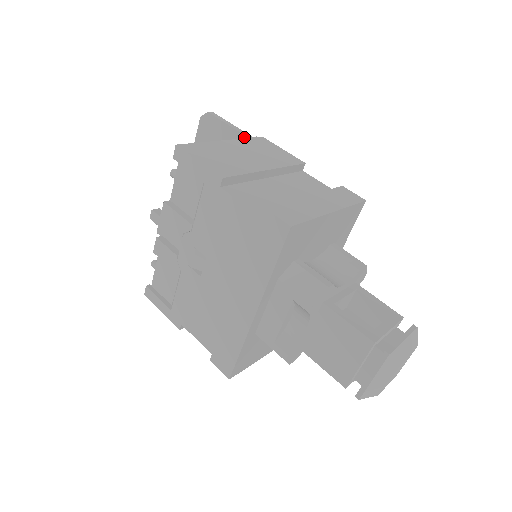
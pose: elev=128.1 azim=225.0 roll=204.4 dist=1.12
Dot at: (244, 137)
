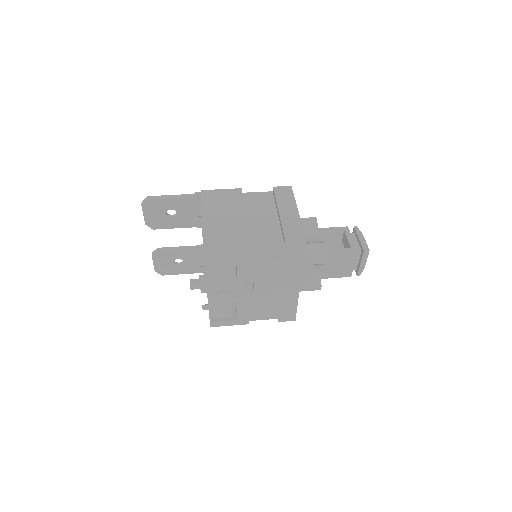
Dot at: (189, 198)
